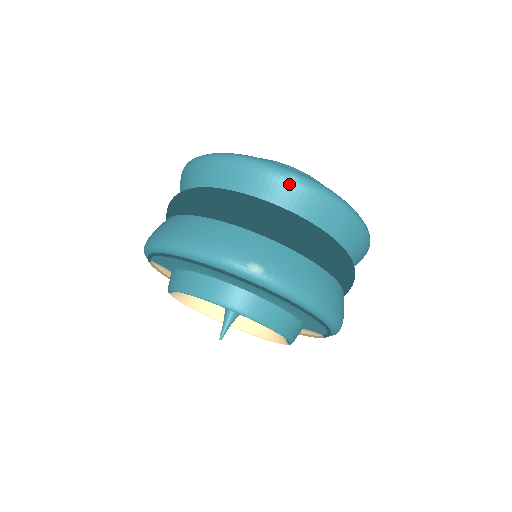
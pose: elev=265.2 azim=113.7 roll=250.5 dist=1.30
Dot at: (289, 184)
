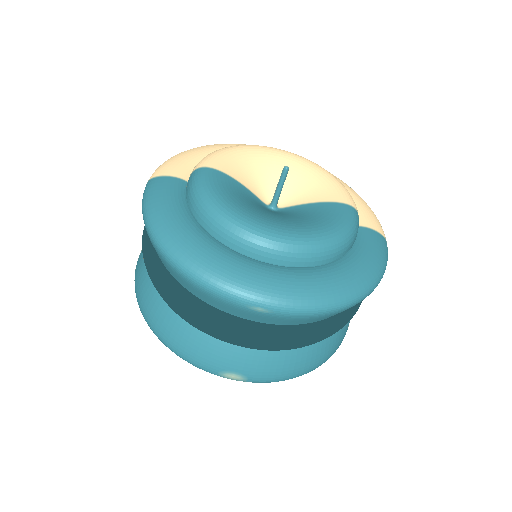
Dot at: (255, 313)
